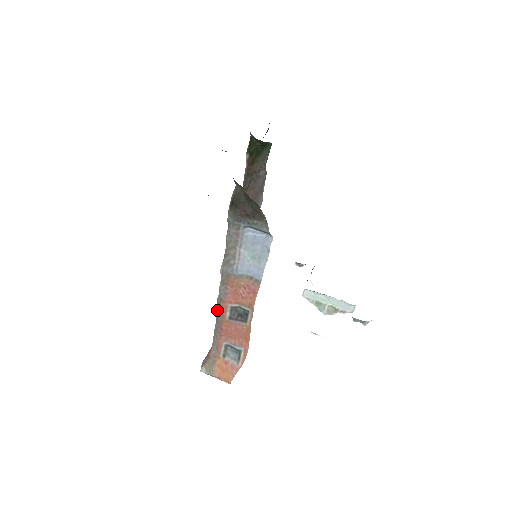
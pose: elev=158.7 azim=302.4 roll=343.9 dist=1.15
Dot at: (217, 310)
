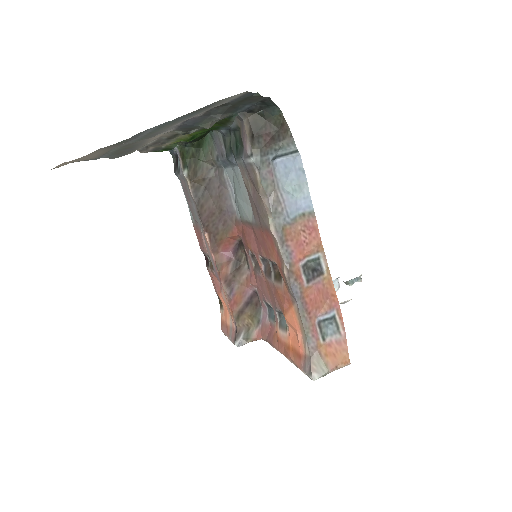
Dot at: (292, 282)
